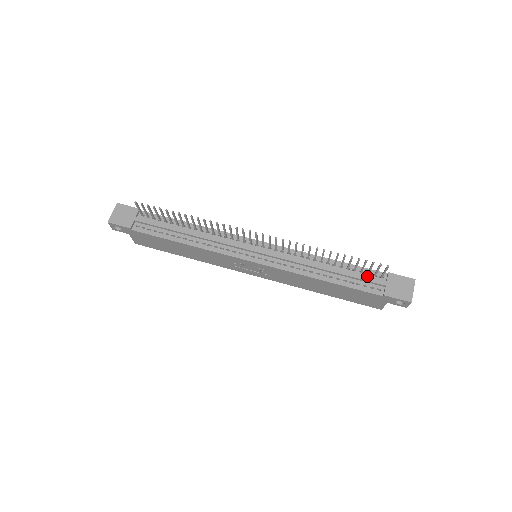
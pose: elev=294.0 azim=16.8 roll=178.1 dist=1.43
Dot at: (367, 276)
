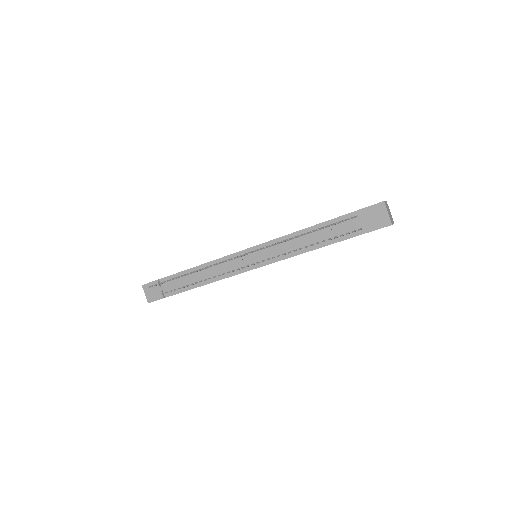
Dot at: (343, 225)
